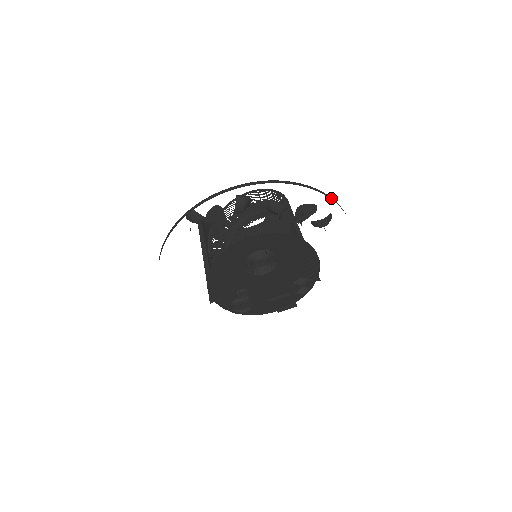
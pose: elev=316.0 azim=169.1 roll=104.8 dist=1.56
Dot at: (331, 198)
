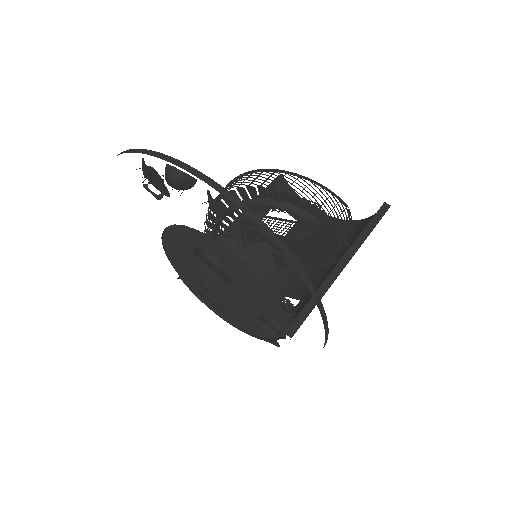
Dot at: (268, 229)
